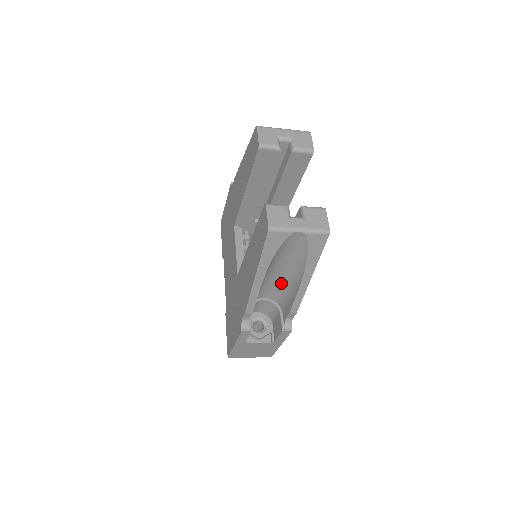
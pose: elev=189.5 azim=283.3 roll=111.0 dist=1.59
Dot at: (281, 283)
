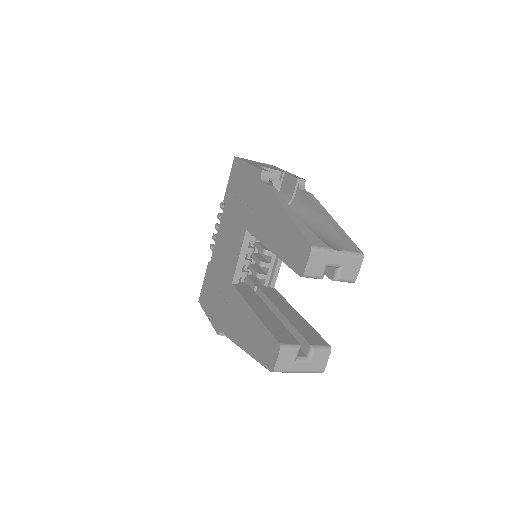
Dot at: occluded
